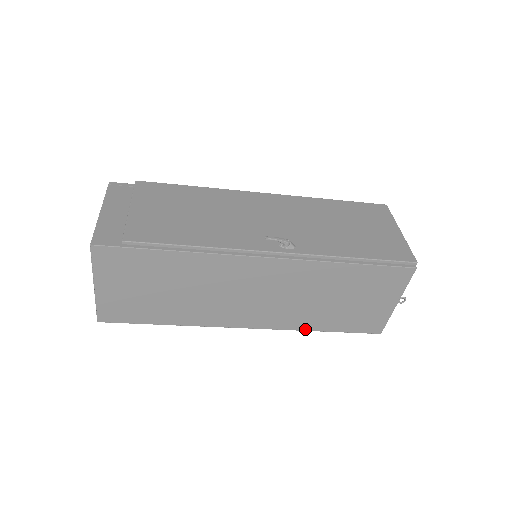
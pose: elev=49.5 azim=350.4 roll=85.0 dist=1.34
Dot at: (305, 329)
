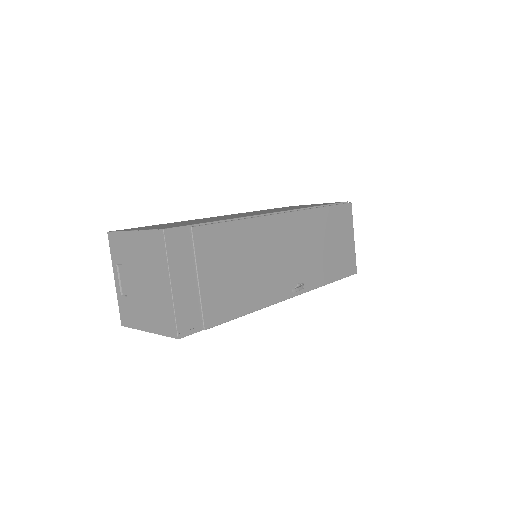
Dot at: occluded
